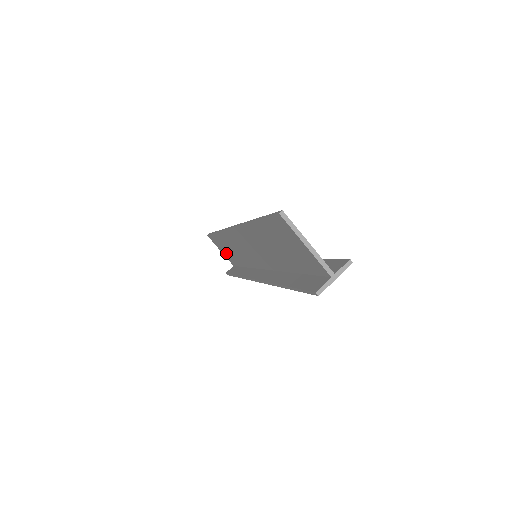
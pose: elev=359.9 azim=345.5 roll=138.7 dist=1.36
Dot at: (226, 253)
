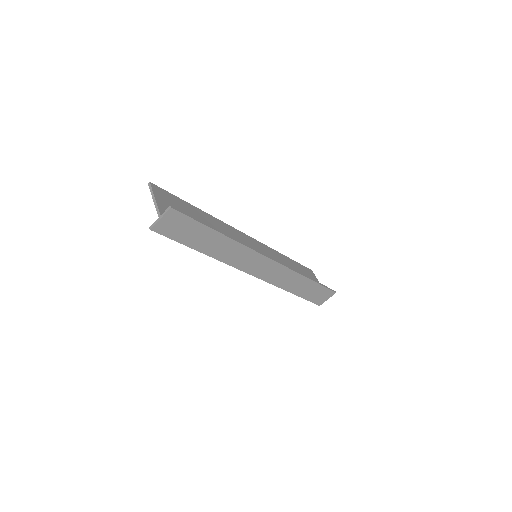
Dot at: occluded
